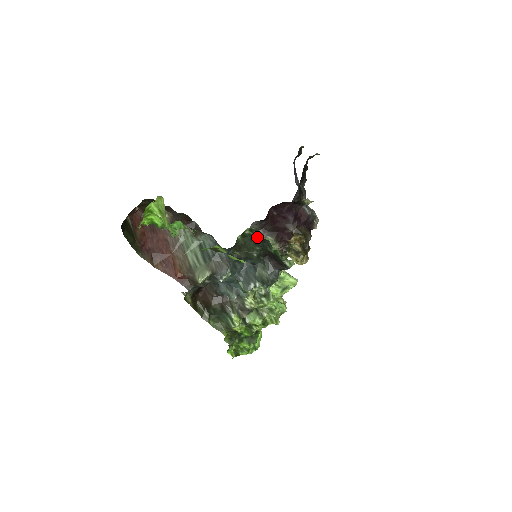
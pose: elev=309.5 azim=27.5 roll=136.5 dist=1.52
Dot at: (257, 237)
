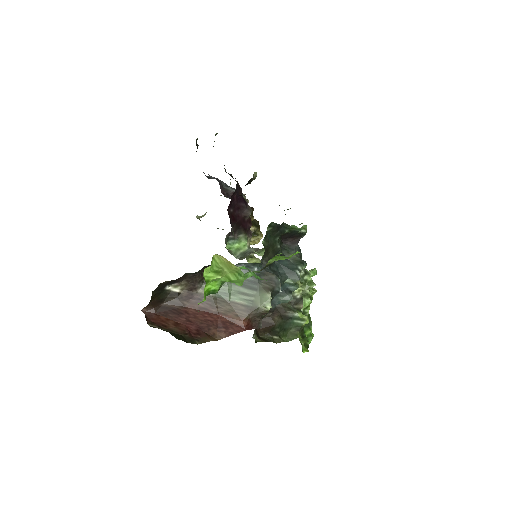
Dot at: (275, 228)
